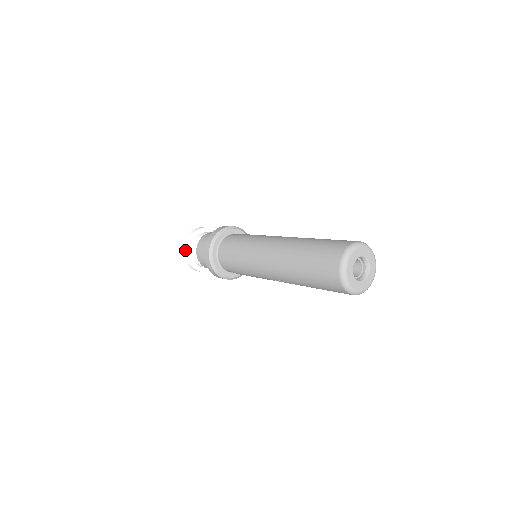
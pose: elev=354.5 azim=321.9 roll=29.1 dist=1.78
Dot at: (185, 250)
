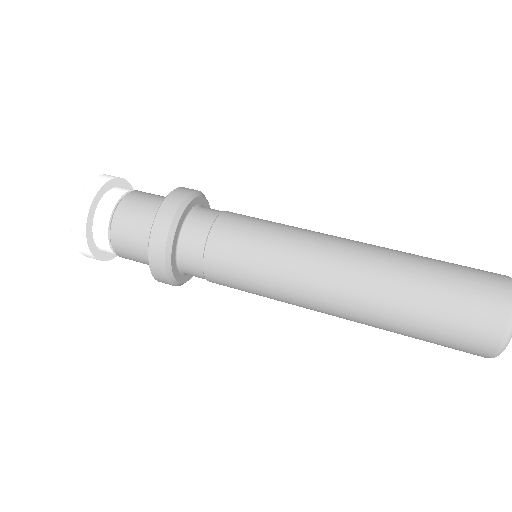
Dot at: (84, 247)
